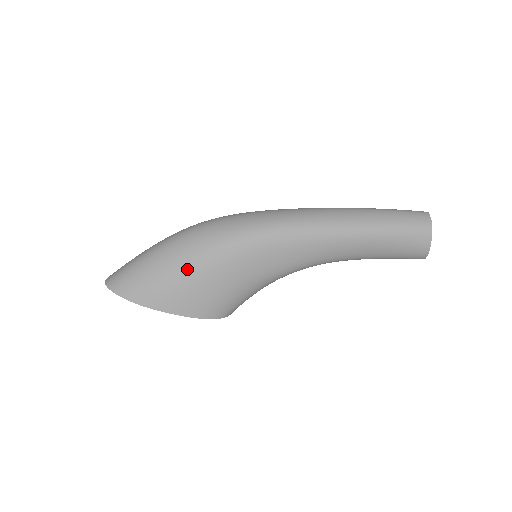
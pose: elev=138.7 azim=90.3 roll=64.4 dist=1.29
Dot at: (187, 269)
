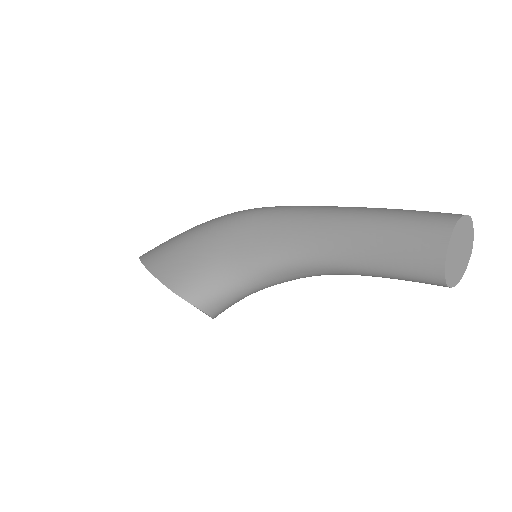
Dot at: (187, 236)
